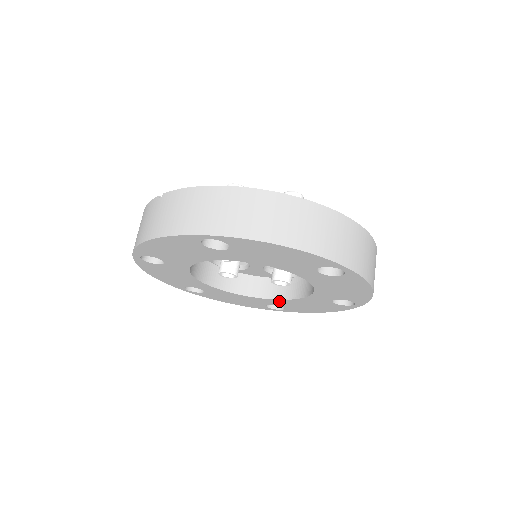
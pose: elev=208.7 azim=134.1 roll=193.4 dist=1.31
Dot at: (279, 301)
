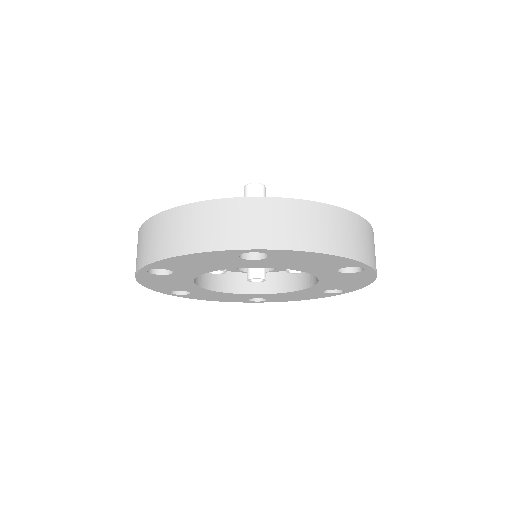
Dot at: (318, 287)
